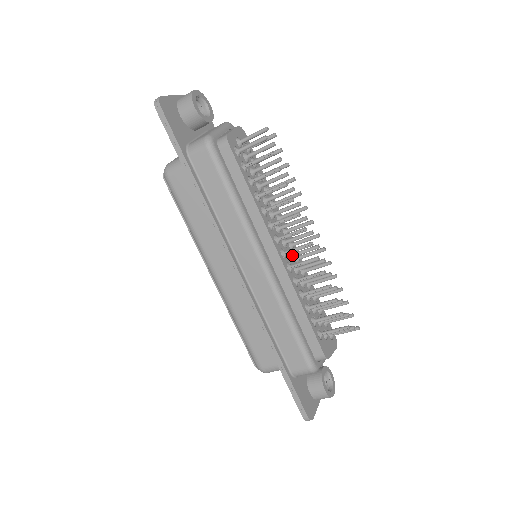
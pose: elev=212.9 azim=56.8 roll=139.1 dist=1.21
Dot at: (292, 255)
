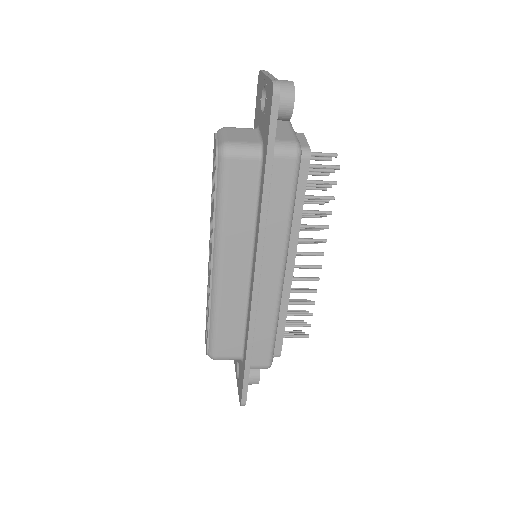
Dot at: occluded
